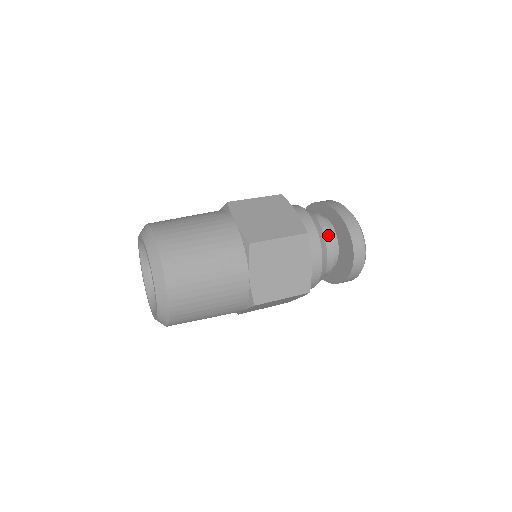
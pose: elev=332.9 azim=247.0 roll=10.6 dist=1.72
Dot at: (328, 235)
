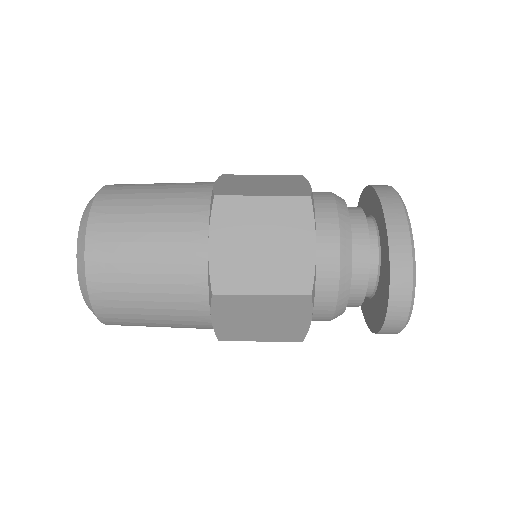
Dot at: (362, 278)
